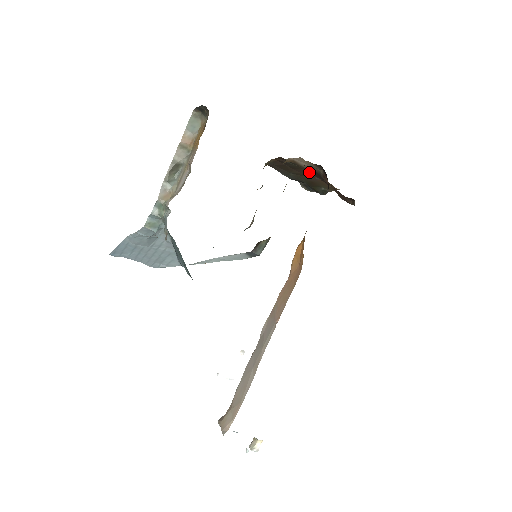
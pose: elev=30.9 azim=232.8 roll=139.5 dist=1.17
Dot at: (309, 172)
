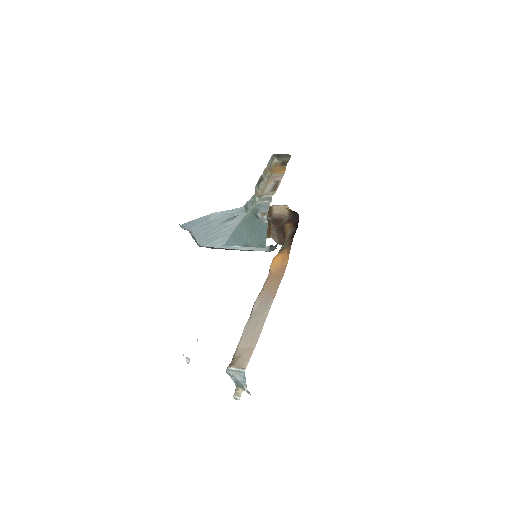
Dot at: (270, 219)
